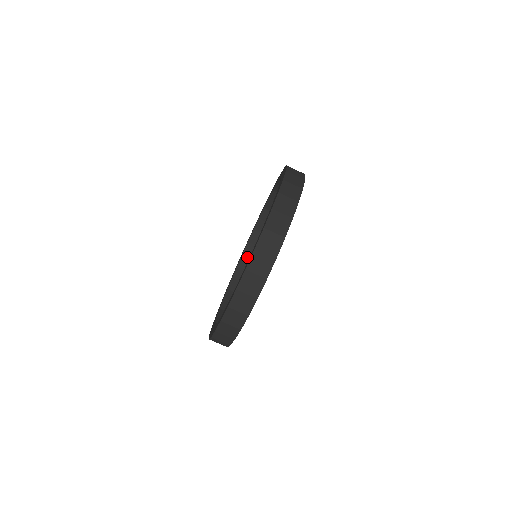
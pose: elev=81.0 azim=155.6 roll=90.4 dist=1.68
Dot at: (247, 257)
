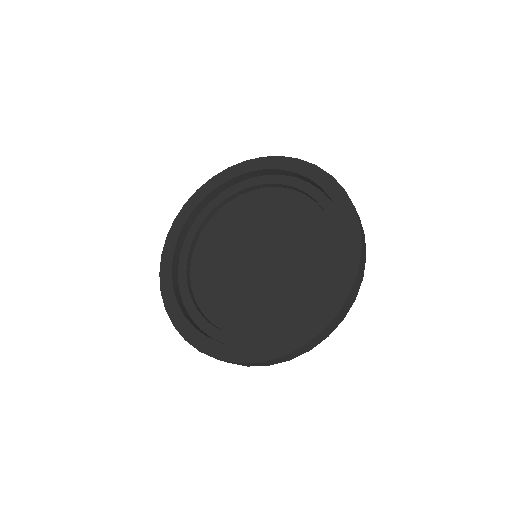
Dot at: (219, 191)
